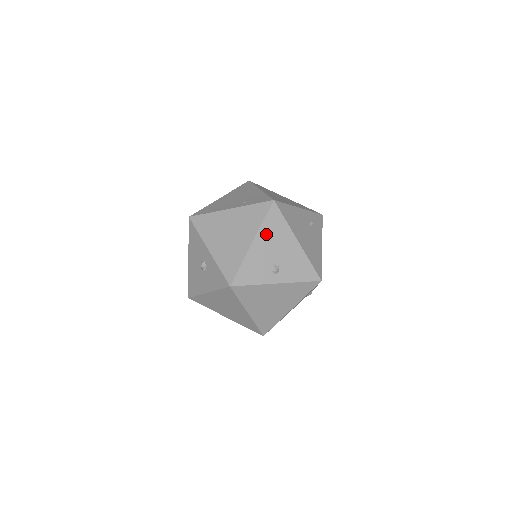
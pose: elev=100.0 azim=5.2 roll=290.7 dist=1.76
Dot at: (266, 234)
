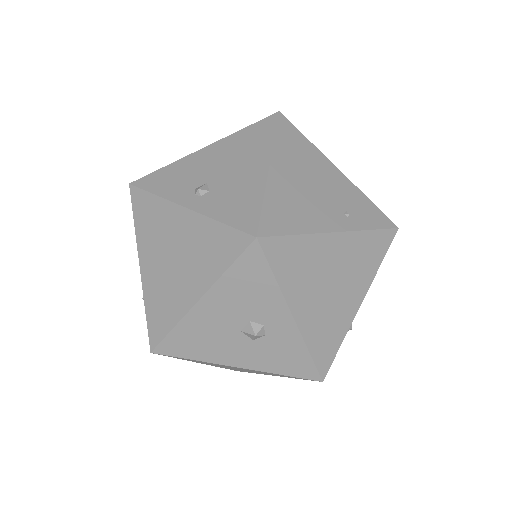
Dot at: occluded
